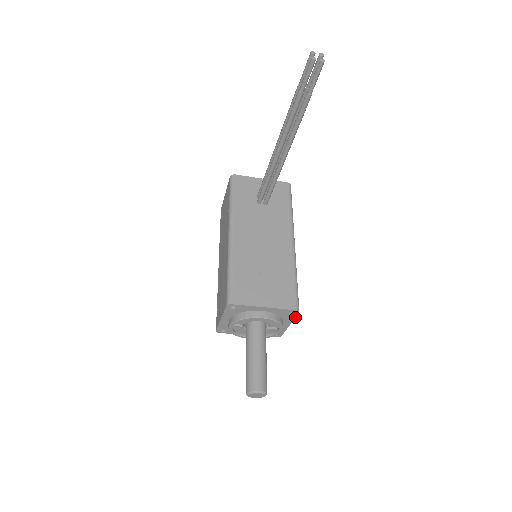
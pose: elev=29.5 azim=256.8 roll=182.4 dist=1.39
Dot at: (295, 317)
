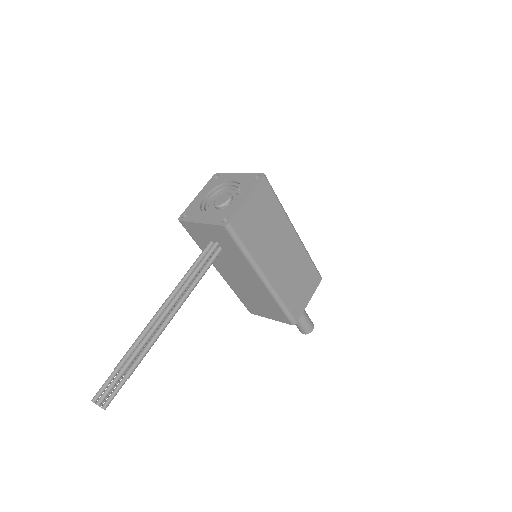
Dot at: (301, 314)
